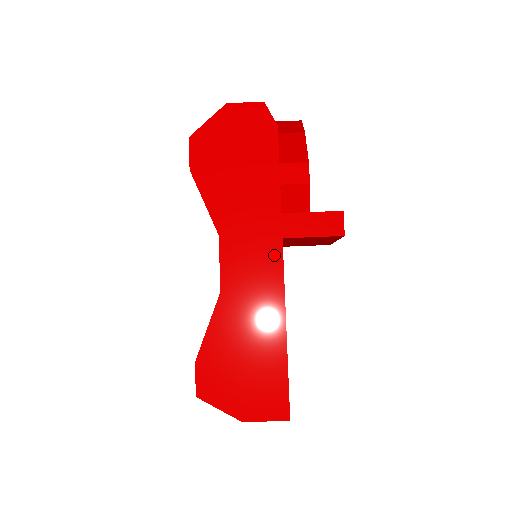
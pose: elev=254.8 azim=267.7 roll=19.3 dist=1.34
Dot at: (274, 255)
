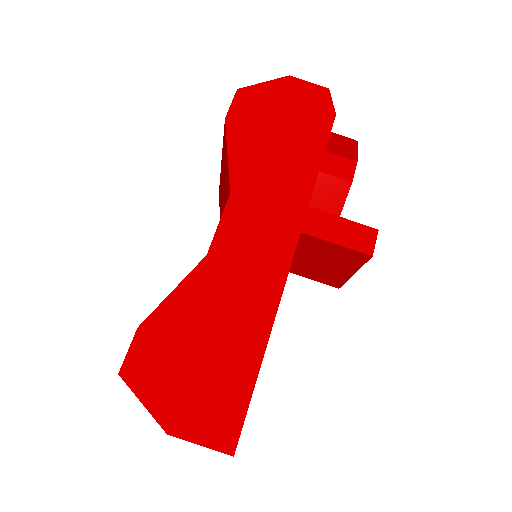
Dot at: (287, 238)
